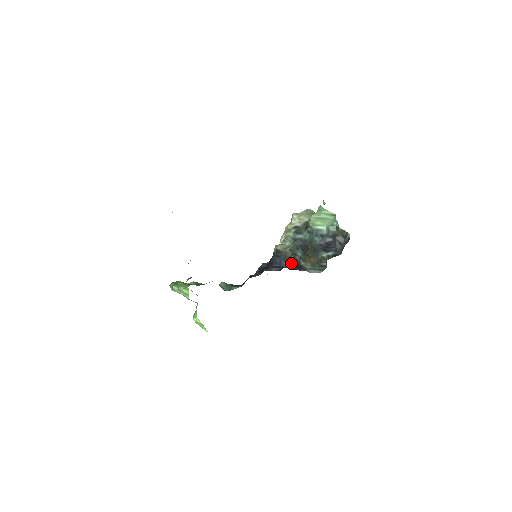
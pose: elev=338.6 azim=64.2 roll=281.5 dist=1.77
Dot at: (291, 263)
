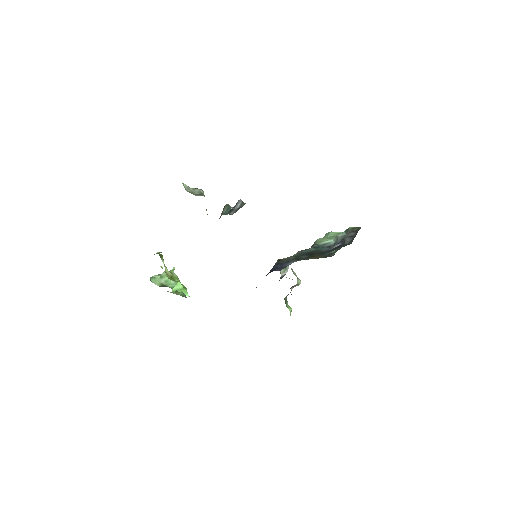
Dot at: (295, 260)
